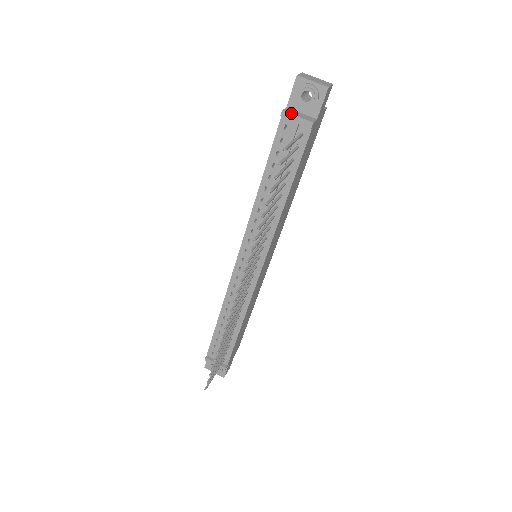
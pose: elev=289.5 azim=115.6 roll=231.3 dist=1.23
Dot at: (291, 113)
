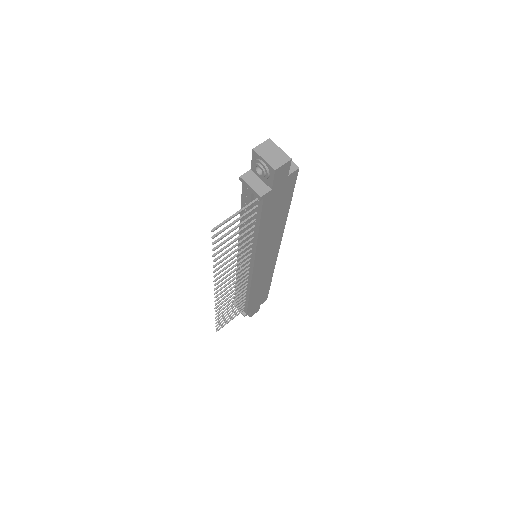
Dot at: (246, 181)
